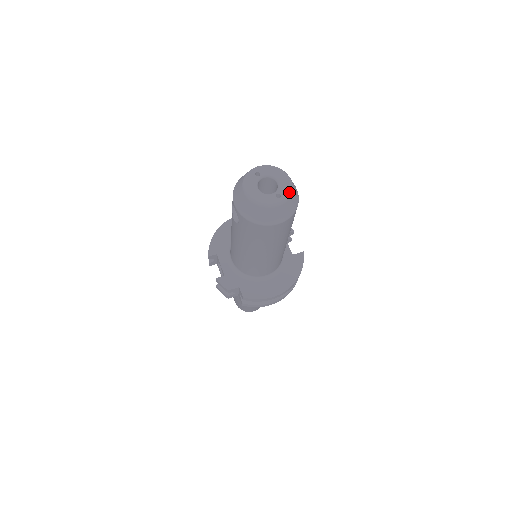
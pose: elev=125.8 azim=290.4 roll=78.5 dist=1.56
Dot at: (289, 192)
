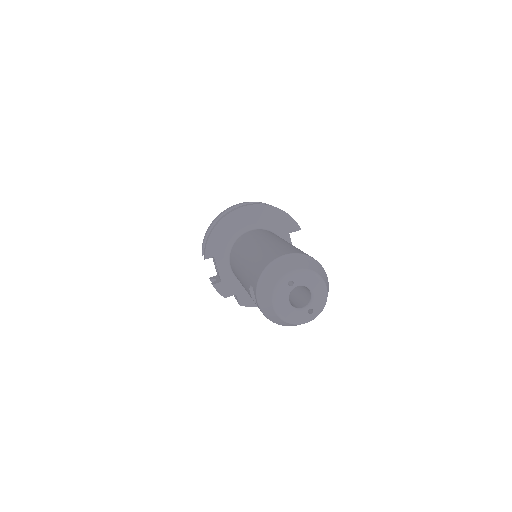
Dot at: (323, 306)
